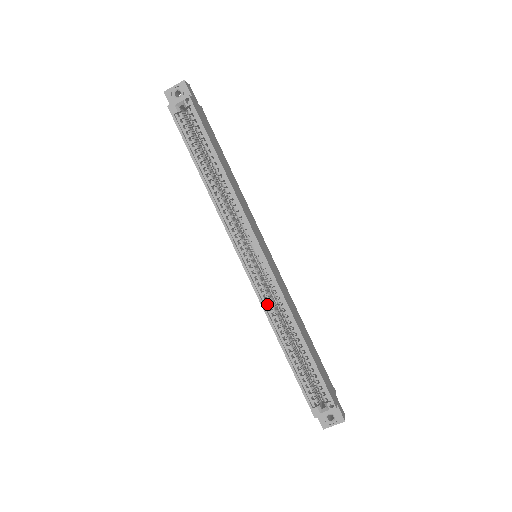
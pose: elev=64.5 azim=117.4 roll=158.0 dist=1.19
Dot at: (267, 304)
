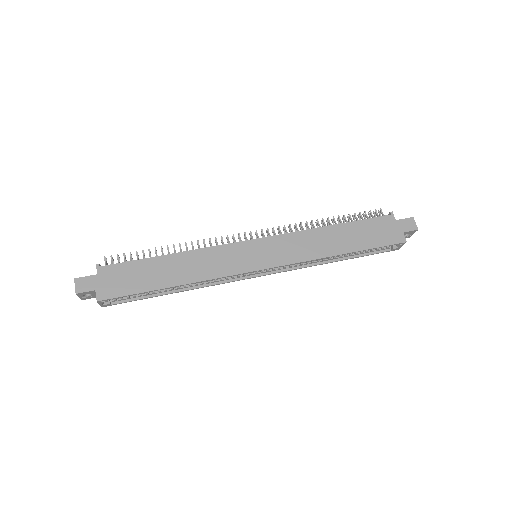
Dot at: (300, 265)
